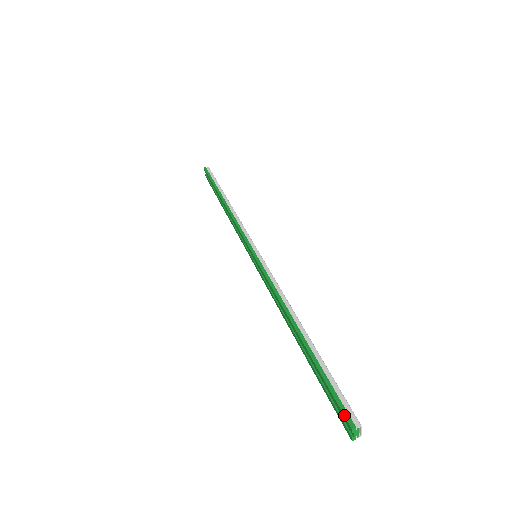
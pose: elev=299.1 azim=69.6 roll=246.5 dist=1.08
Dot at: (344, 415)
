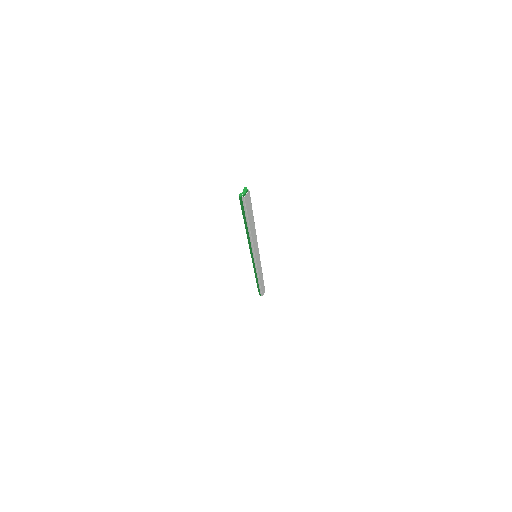
Dot at: occluded
